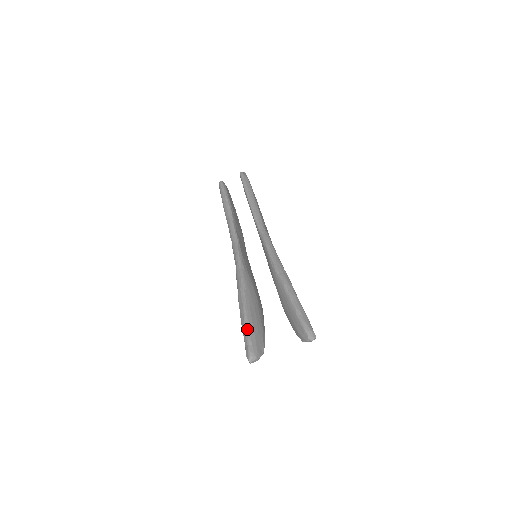
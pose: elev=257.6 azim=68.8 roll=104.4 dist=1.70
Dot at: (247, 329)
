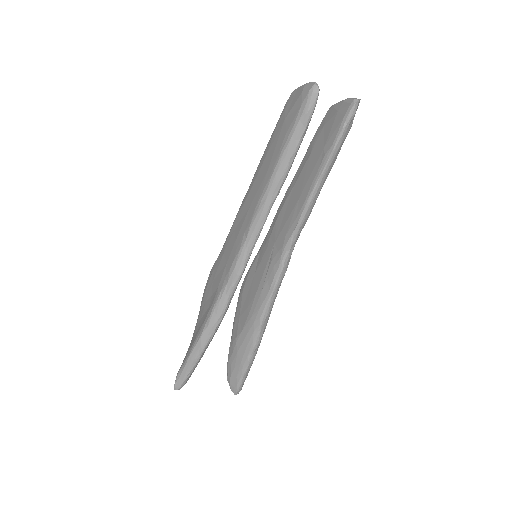
Dot at: (192, 370)
